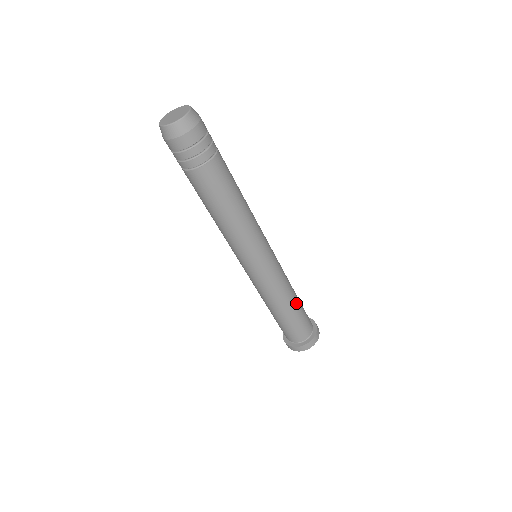
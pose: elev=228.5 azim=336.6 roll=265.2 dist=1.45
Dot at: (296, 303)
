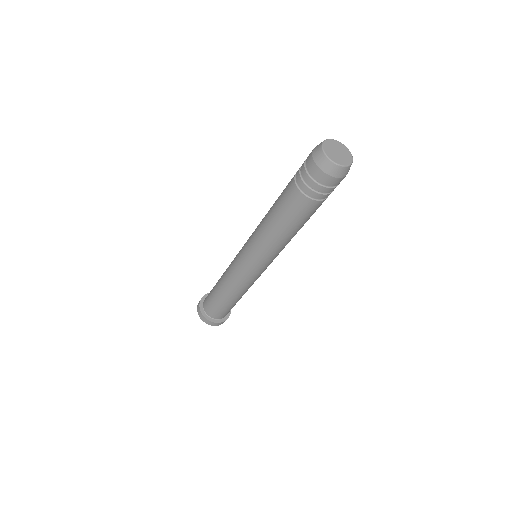
Dot at: (237, 300)
